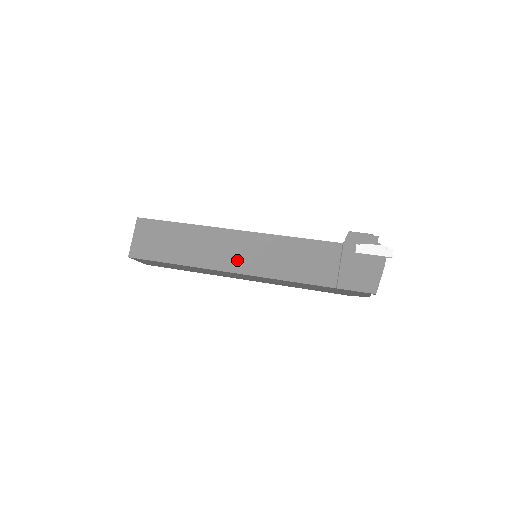
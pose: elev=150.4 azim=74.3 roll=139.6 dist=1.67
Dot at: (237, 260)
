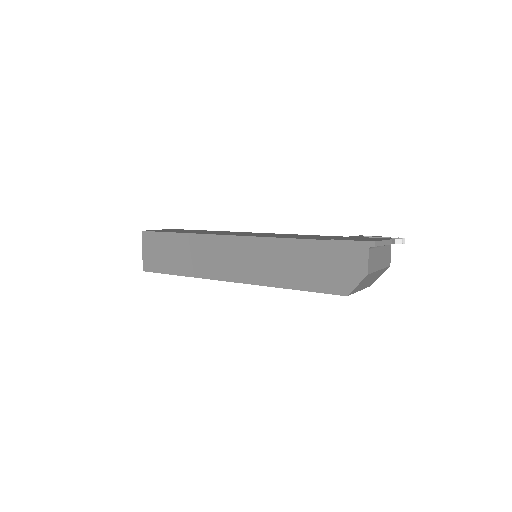
Dot at: (238, 234)
